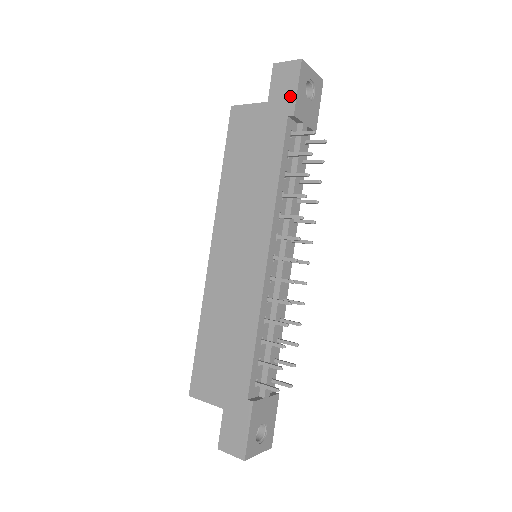
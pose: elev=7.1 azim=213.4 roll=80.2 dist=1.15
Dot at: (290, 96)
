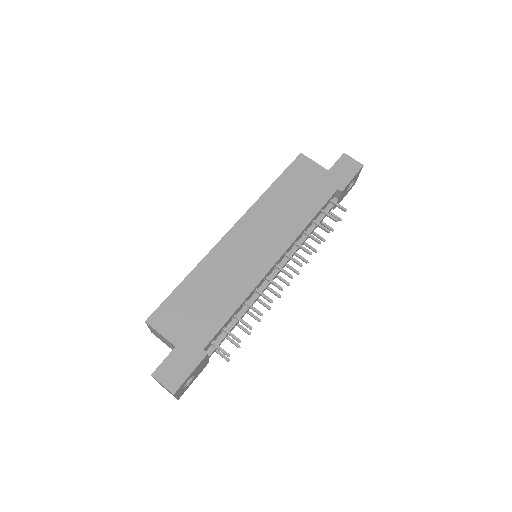
Dot at: (345, 179)
